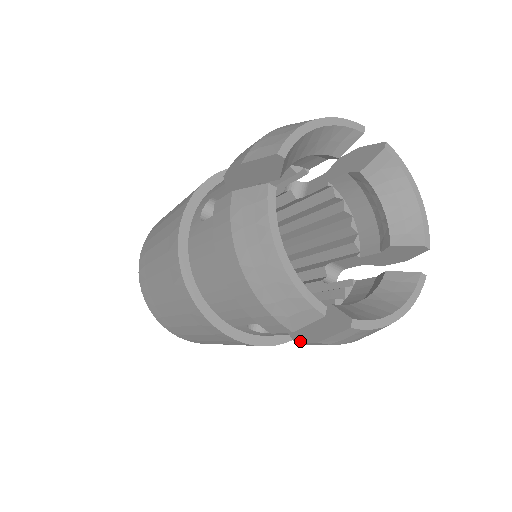
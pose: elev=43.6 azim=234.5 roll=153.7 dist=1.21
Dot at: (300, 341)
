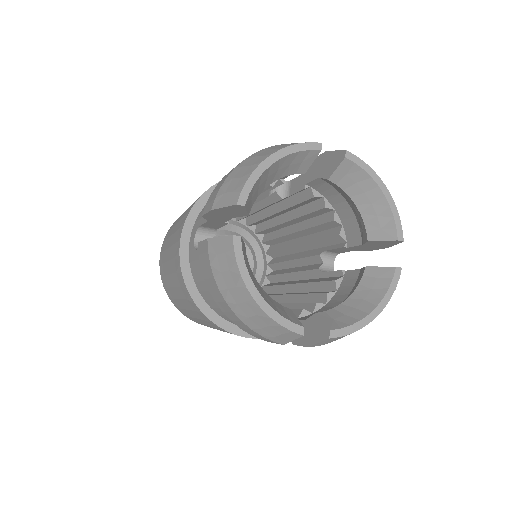
Dot at: (296, 343)
